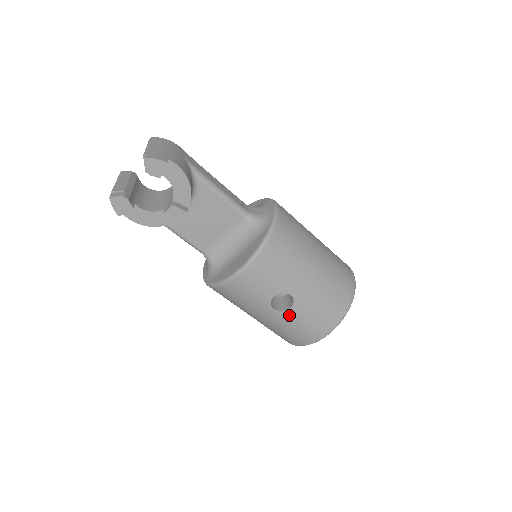
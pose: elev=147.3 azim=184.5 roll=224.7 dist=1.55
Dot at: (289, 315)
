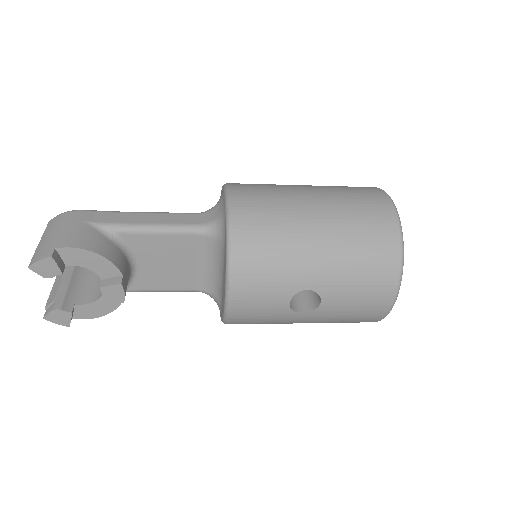
Dot at: (327, 308)
